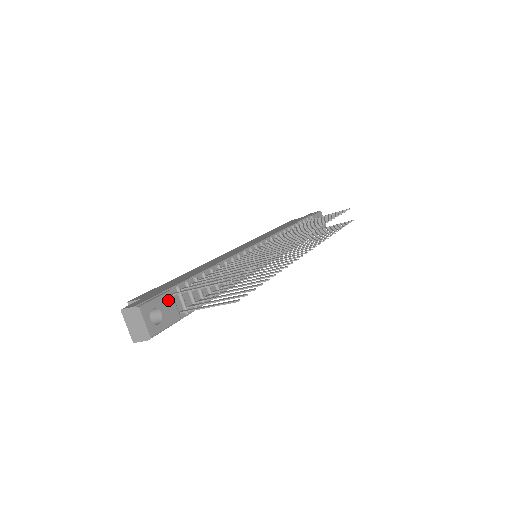
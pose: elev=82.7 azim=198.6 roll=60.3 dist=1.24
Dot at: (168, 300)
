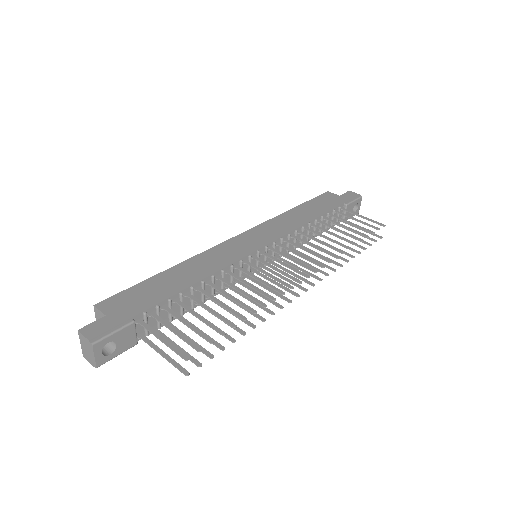
Dot at: (128, 331)
